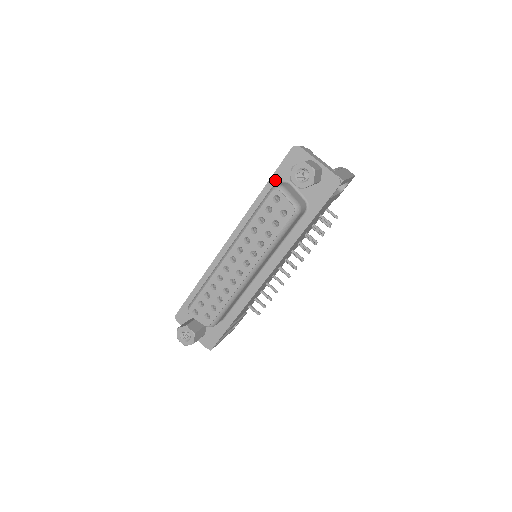
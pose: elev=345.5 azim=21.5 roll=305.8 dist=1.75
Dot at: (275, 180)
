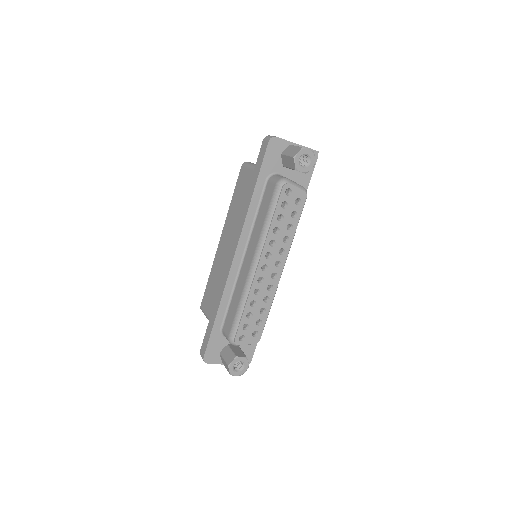
Dot at: (263, 177)
